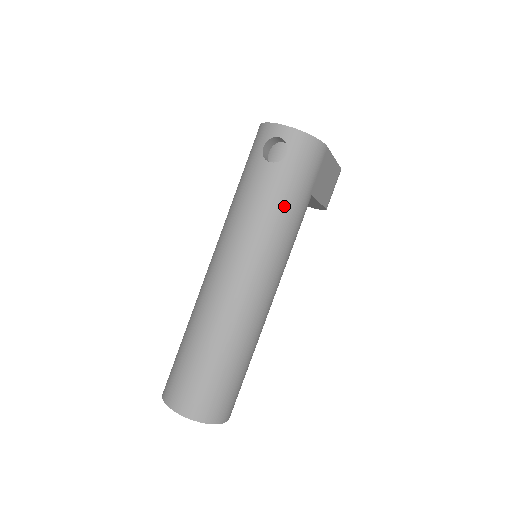
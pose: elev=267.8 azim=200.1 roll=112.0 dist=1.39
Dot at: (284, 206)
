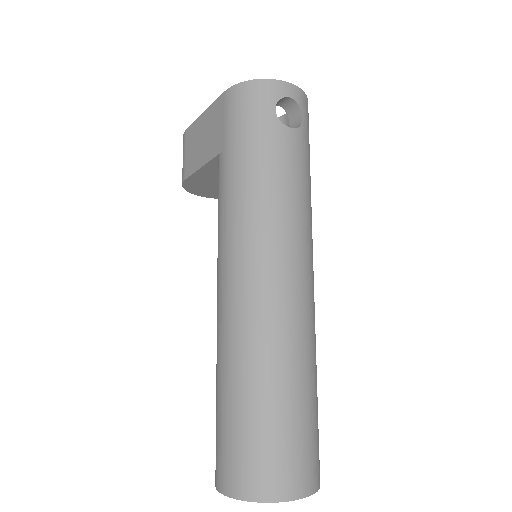
Dot at: (310, 181)
